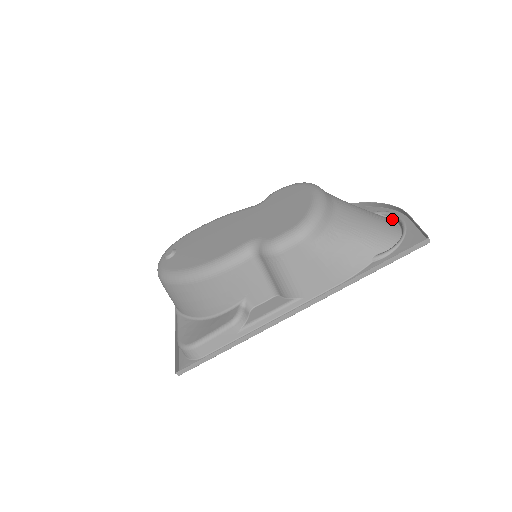
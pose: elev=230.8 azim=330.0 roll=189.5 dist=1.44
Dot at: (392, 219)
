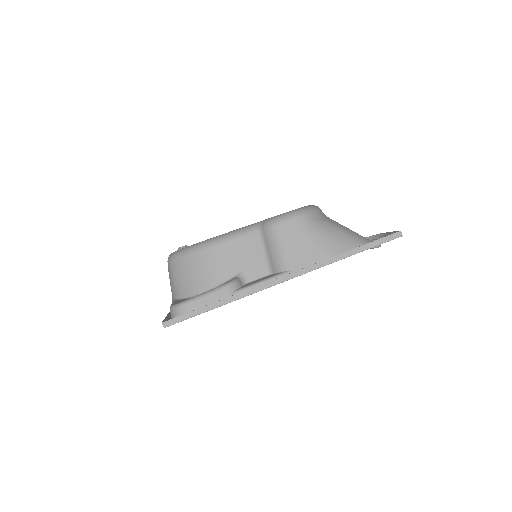
Dot at: occluded
